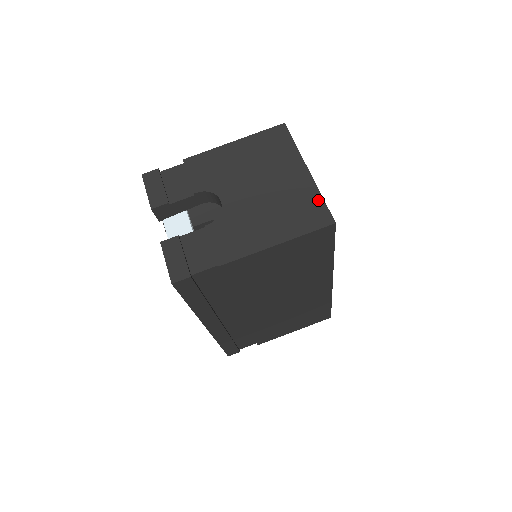
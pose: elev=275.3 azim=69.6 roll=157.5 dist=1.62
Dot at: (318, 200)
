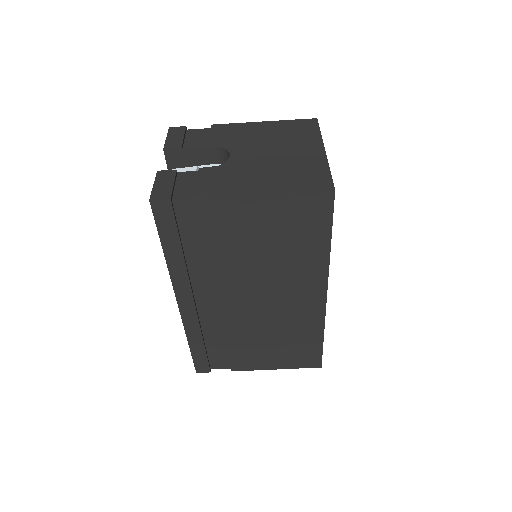
Dot at: (325, 171)
